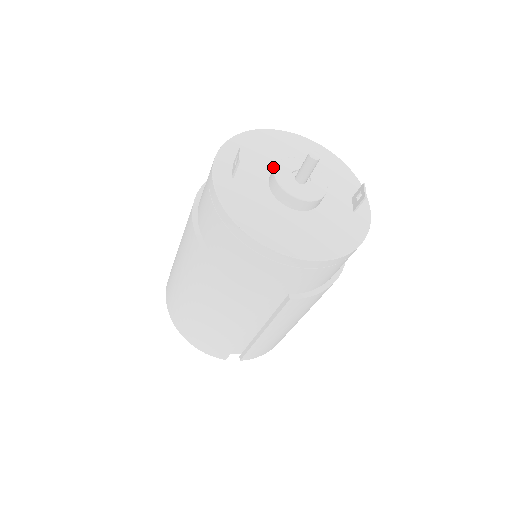
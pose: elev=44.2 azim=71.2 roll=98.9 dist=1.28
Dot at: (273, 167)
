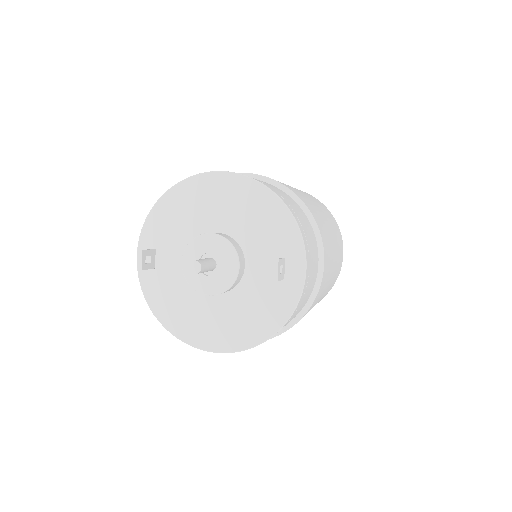
Dot at: occluded
